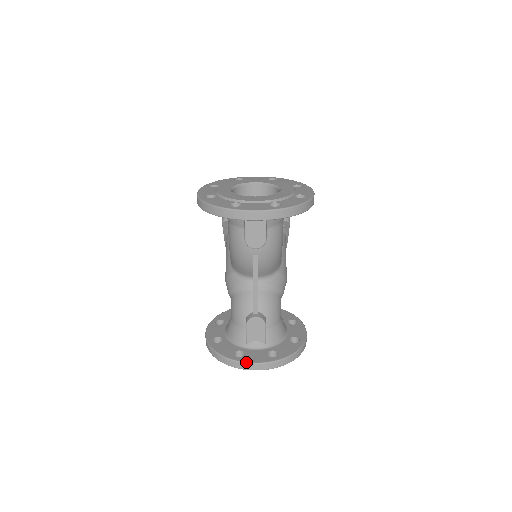
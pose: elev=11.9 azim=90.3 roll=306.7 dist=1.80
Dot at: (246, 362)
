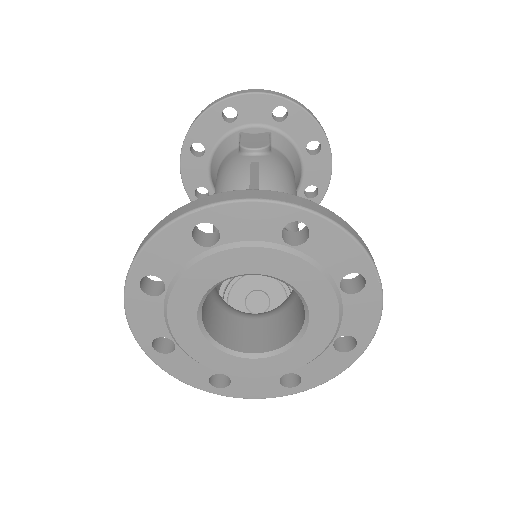
Dot at: (225, 192)
